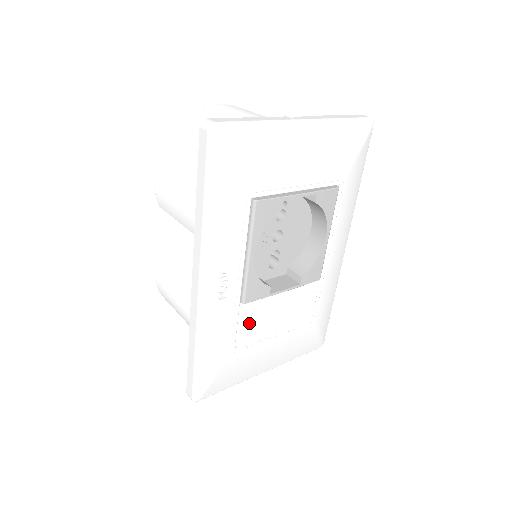
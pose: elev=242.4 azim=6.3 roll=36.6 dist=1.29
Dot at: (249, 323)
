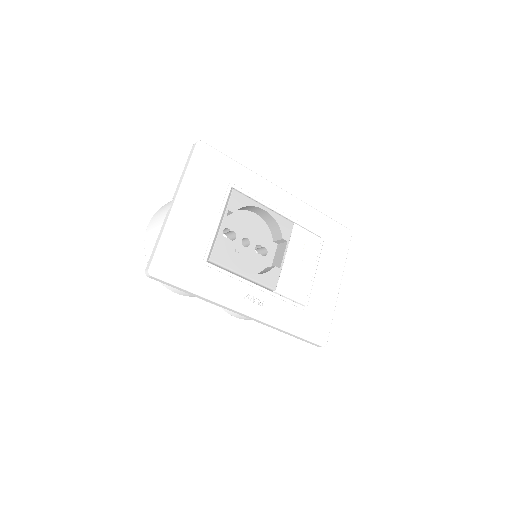
Dot at: (292, 290)
